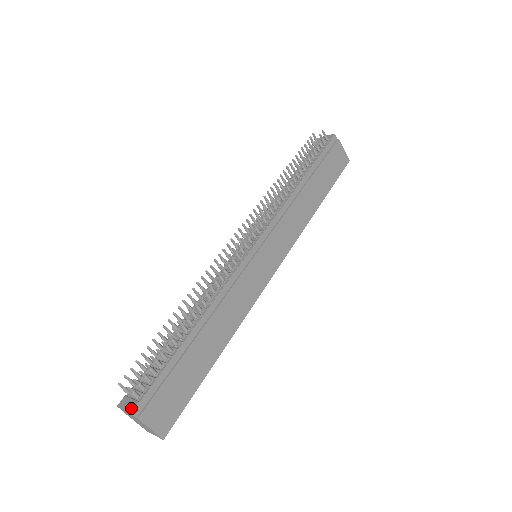
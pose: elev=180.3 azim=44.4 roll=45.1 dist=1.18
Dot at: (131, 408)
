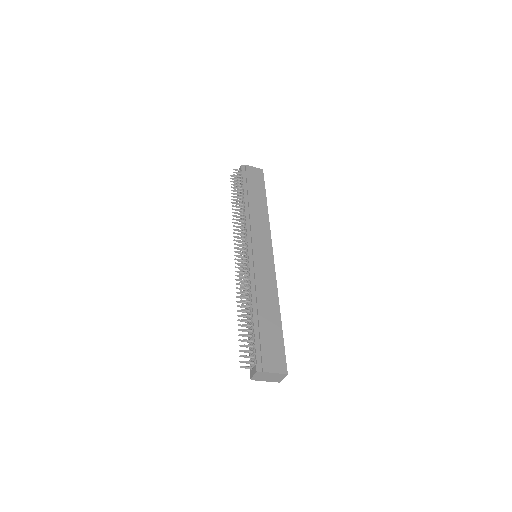
Dot at: (255, 370)
